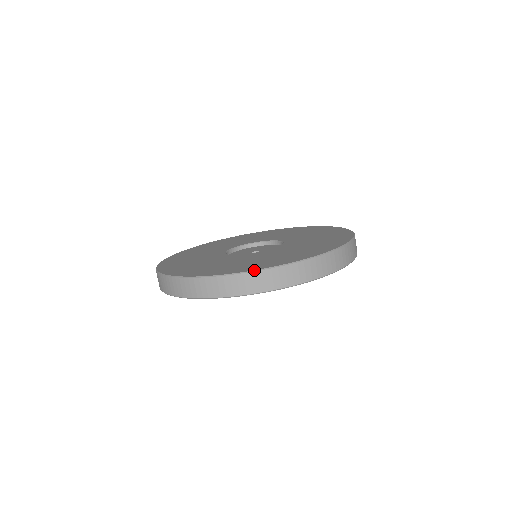
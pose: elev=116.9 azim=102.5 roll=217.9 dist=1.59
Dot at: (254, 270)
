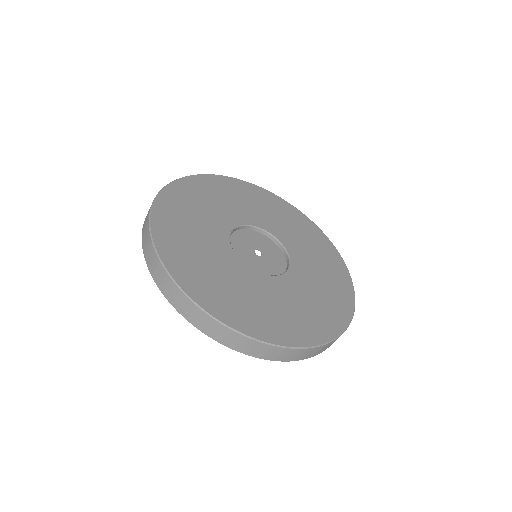
Dot at: (175, 280)
